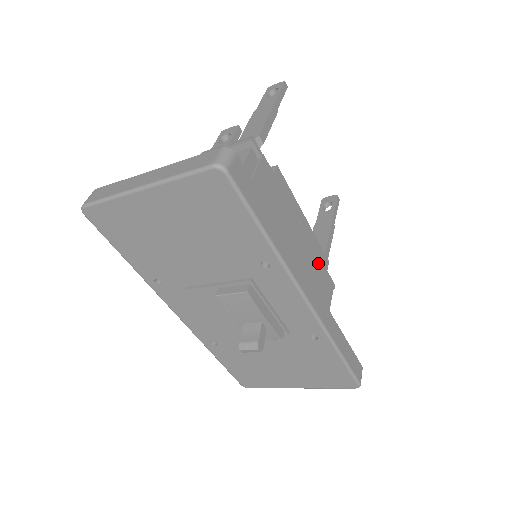
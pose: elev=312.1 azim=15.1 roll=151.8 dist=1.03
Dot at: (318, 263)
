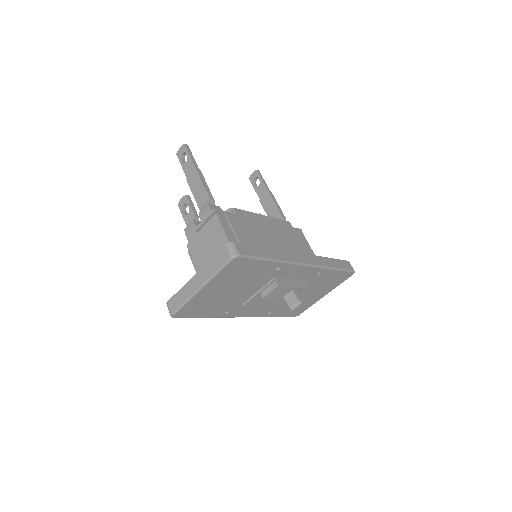
Dot at: (287, 230)
